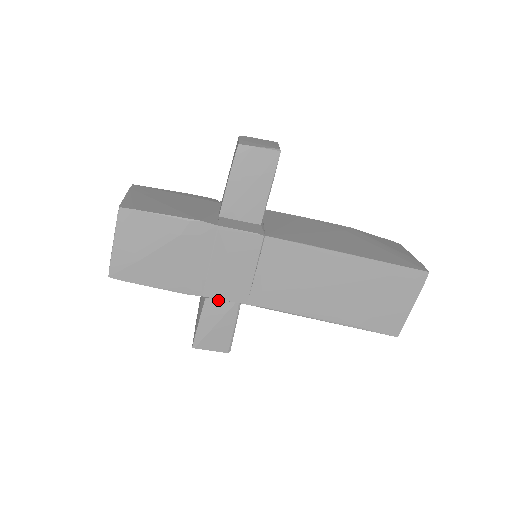
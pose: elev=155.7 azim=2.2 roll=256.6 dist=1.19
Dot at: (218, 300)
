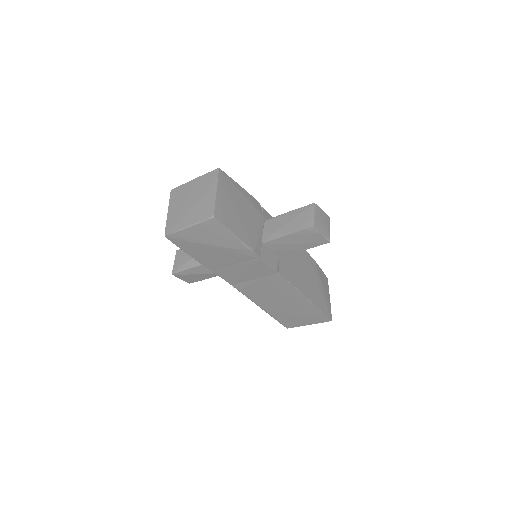
Dot at: occluded
